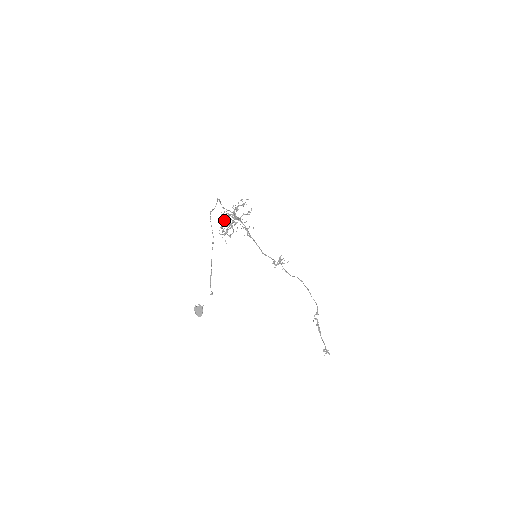
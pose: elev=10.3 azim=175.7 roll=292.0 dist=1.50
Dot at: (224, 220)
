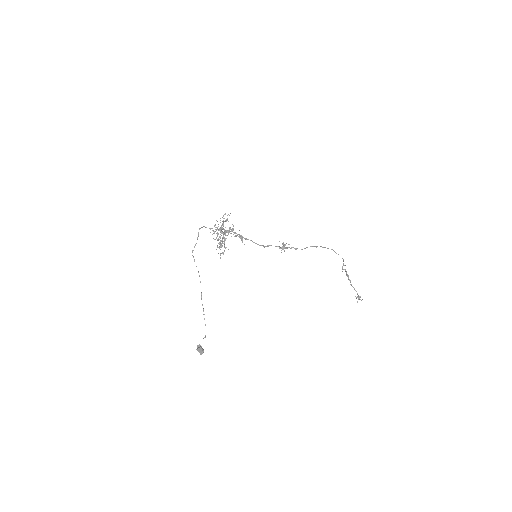
Dot at: (217, 235)
